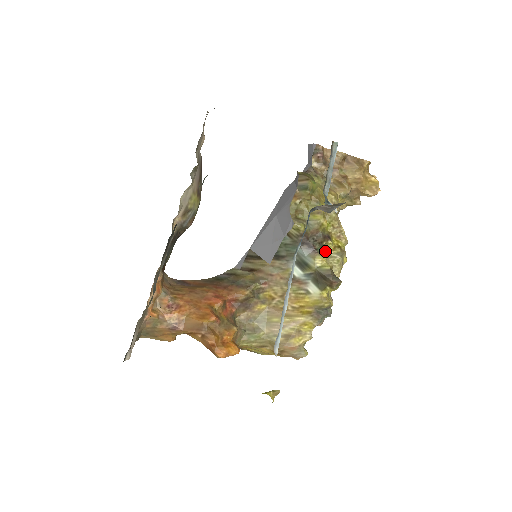
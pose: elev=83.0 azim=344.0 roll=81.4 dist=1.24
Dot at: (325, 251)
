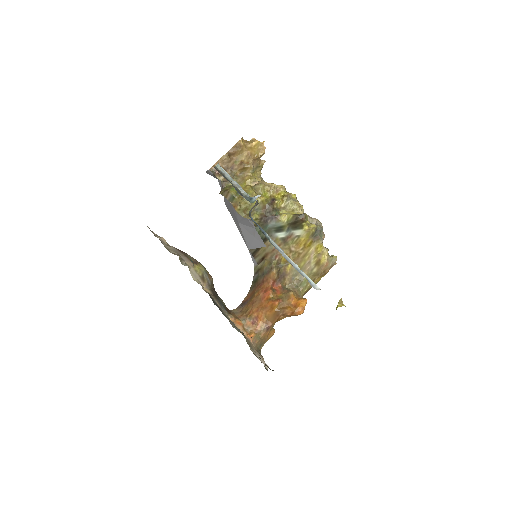
Dot at: (280, 207)
